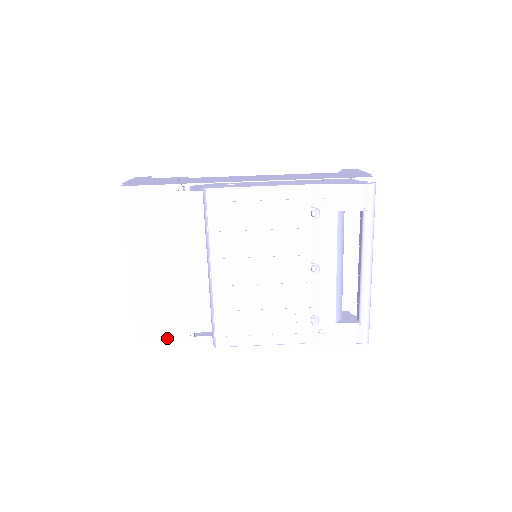
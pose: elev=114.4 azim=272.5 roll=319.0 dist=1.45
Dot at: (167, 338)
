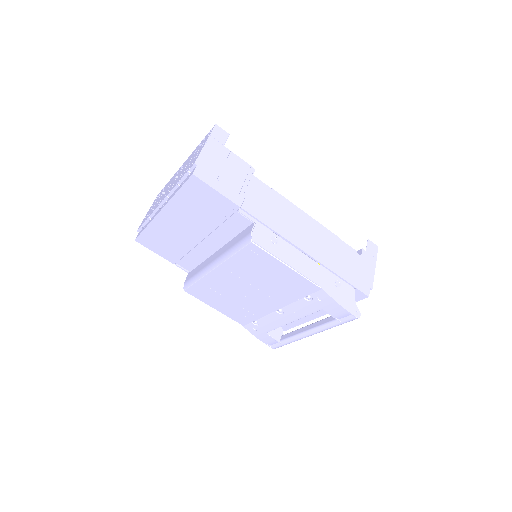
Dot at: (156, 252)
